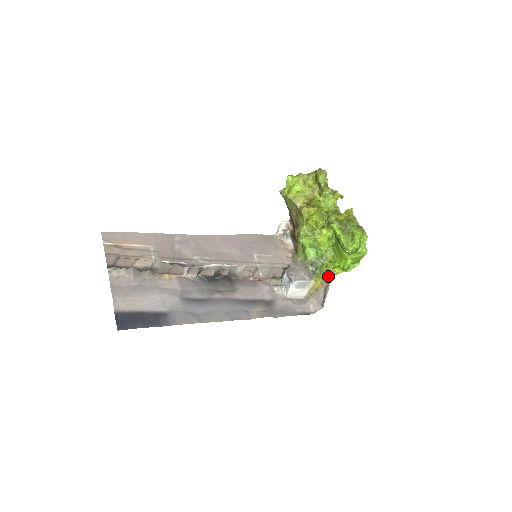
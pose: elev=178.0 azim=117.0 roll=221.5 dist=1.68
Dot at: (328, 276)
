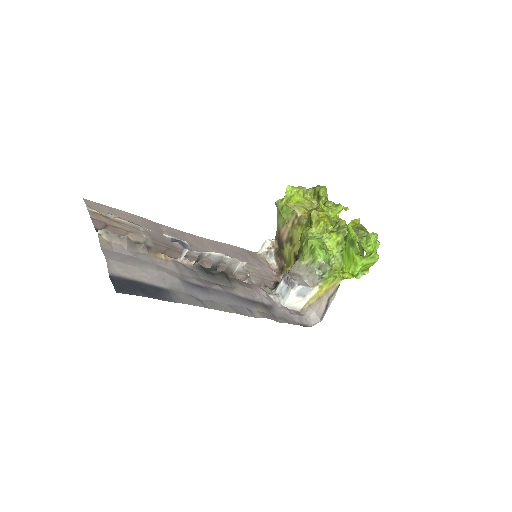
Dot at: (339, 279)
